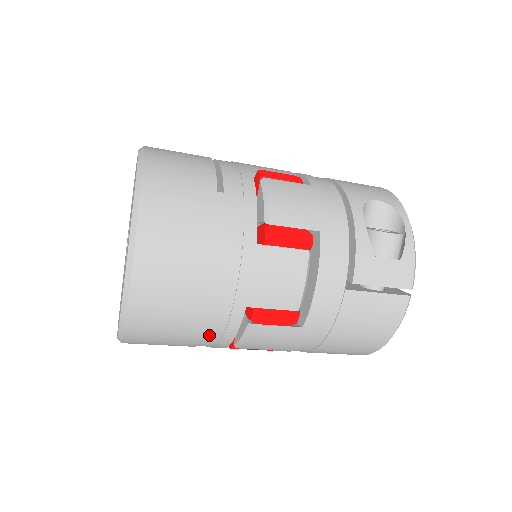
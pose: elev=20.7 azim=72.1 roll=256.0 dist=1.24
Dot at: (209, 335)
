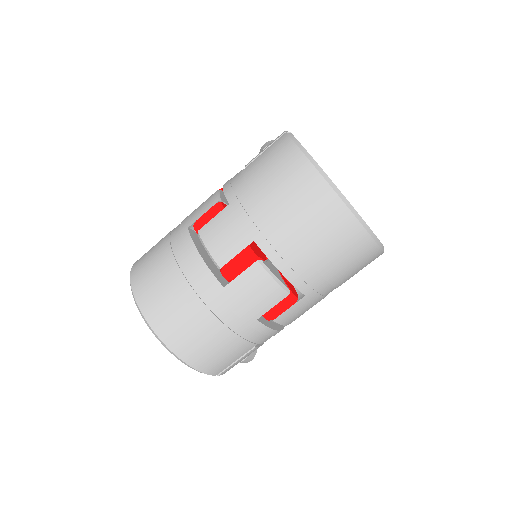
Dot at: (183, 264)
